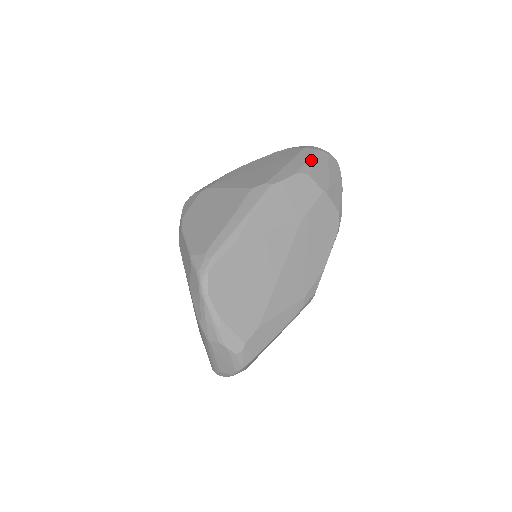
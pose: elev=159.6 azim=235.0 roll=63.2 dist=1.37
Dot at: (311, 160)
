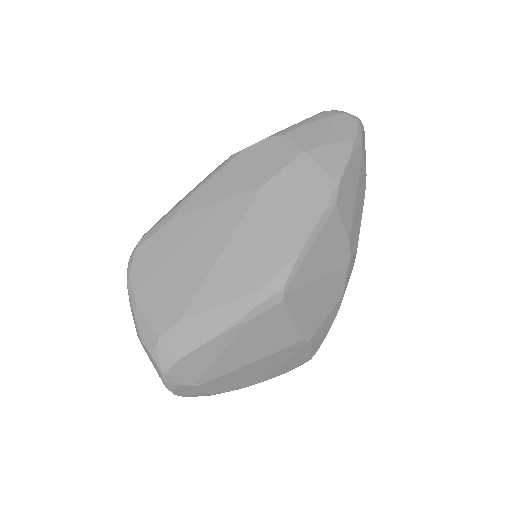
Dot at: (302, 122)
